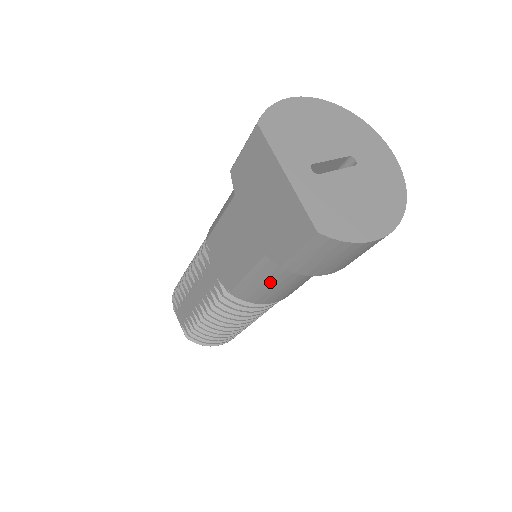
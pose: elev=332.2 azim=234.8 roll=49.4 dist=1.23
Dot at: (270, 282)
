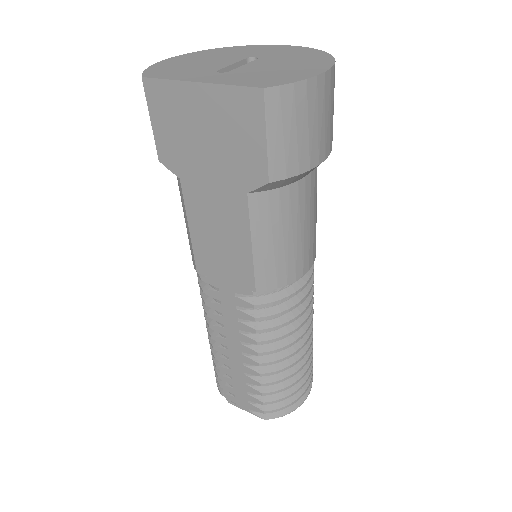
Dot at: (279, 232)
